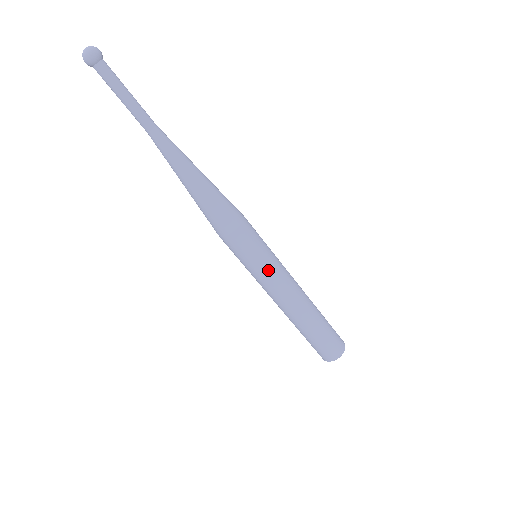
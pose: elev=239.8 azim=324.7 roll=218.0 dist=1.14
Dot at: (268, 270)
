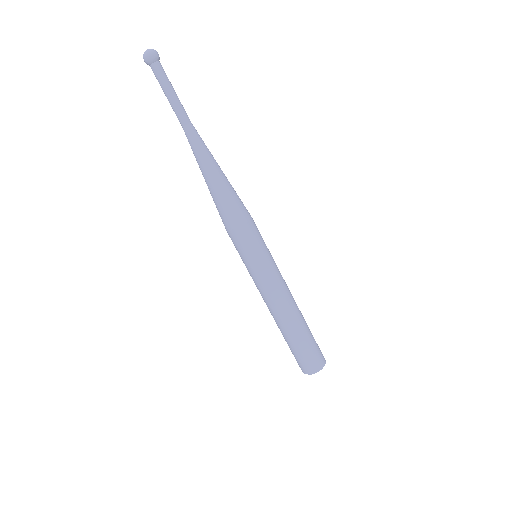
Dot at: (267, 267)
